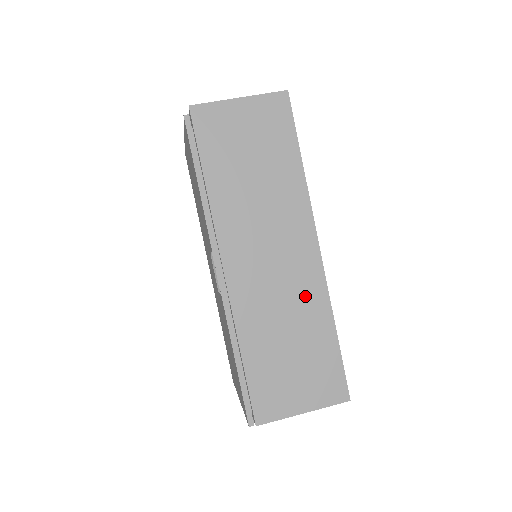
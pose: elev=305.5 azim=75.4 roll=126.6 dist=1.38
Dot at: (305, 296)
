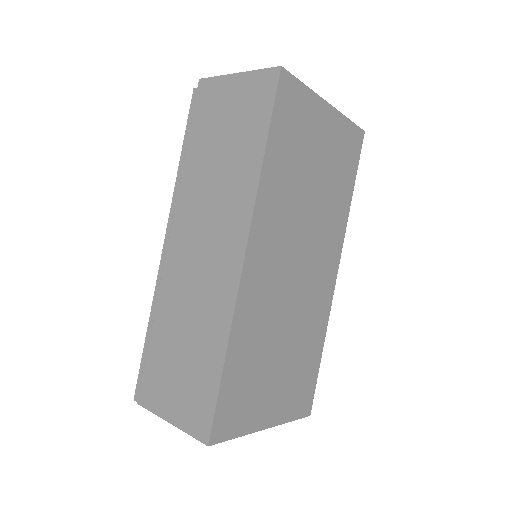
Dot at: (213, 303)
